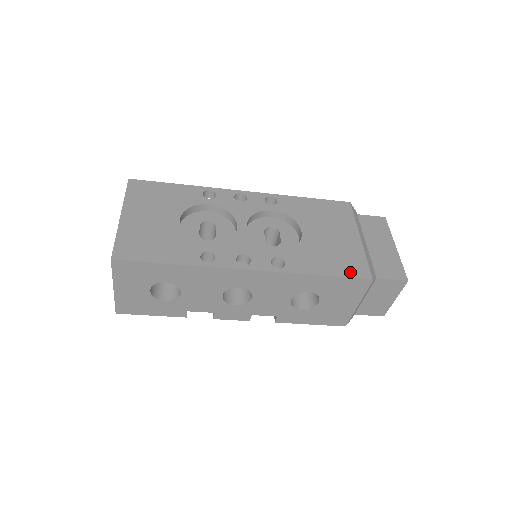
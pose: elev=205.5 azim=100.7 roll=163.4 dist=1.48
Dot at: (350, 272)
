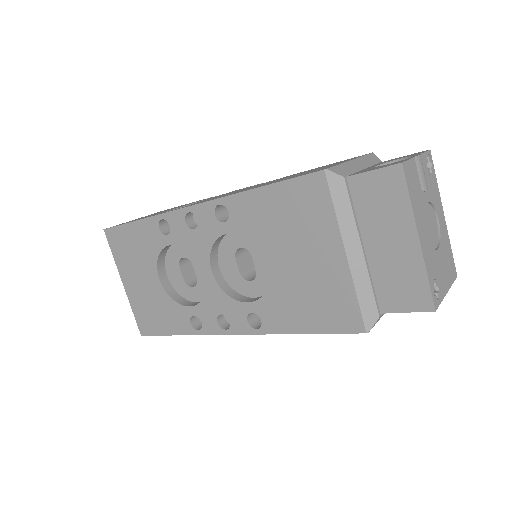
Dot at: (335, 325)
